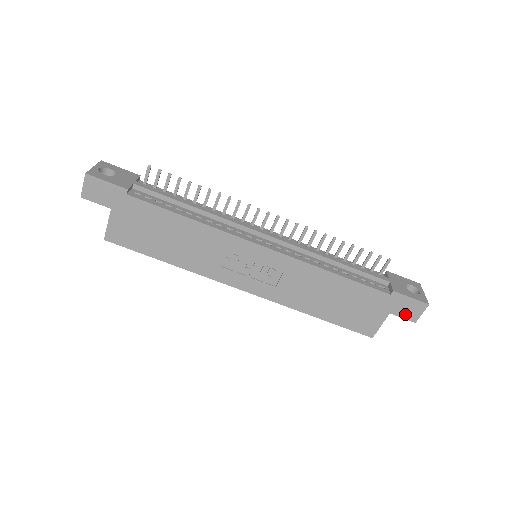
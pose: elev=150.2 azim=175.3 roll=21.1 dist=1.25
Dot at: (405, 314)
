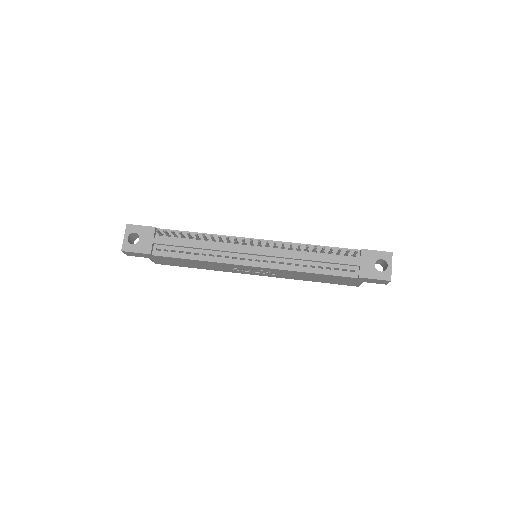
Dot at: (376, 282)
